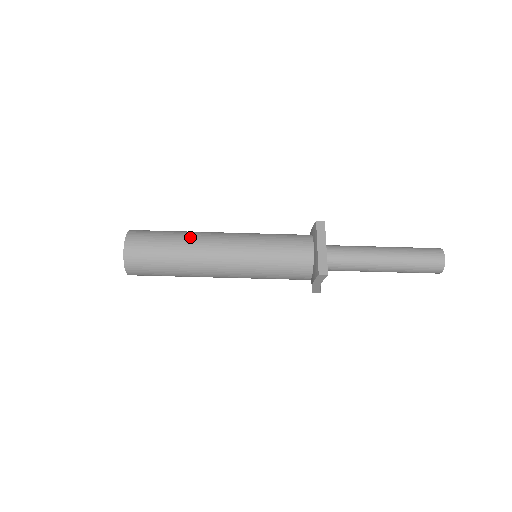
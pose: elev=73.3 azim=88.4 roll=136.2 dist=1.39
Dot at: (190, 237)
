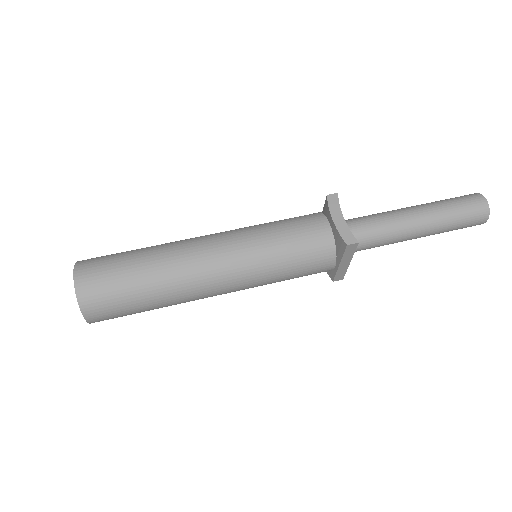
Dot at: occluded
